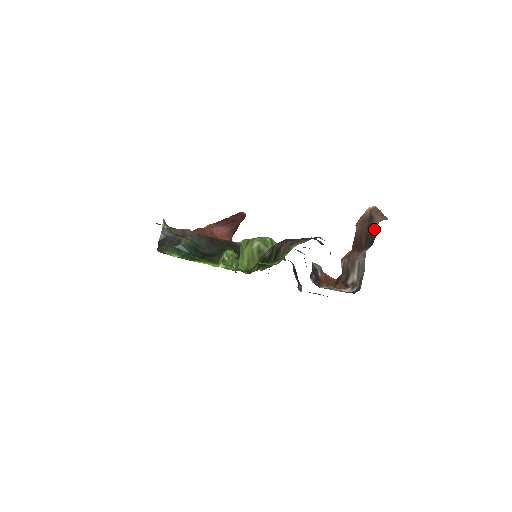
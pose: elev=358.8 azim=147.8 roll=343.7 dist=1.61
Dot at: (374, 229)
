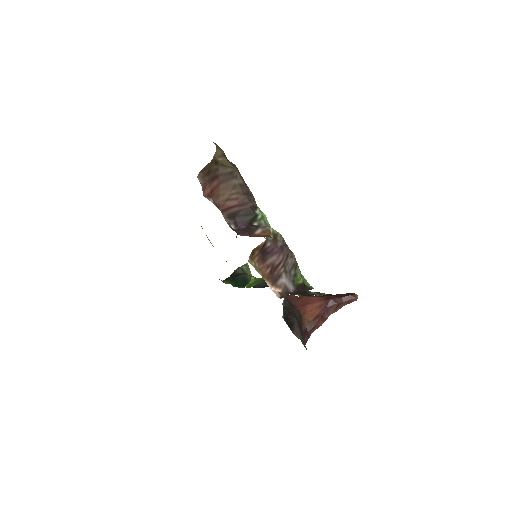
Dot at: occluded
